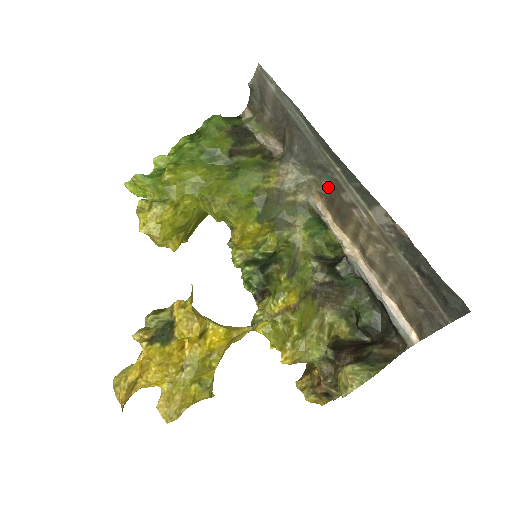
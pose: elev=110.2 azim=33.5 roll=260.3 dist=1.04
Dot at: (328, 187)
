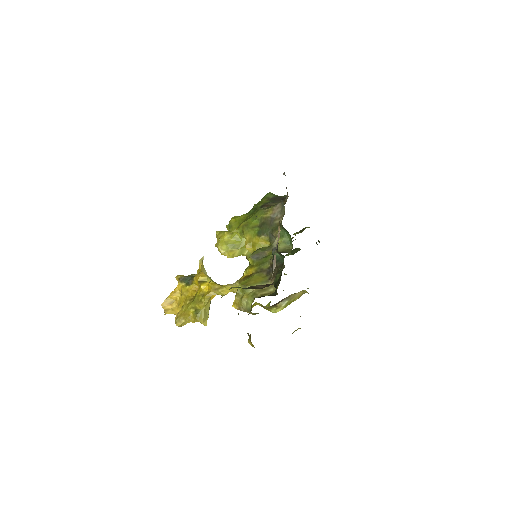
Dot at: occluded
